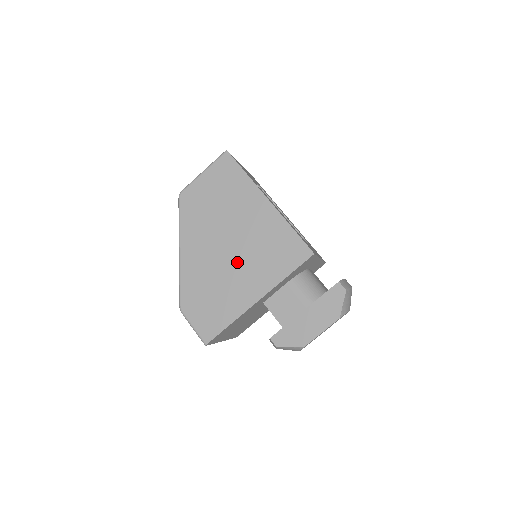
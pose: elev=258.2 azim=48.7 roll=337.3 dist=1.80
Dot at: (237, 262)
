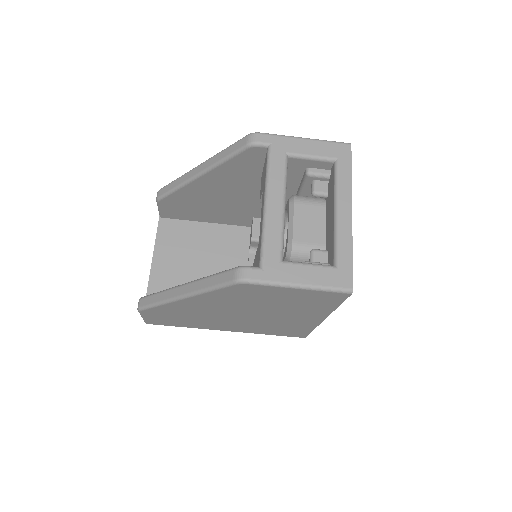
Dot at: (237, 321)
